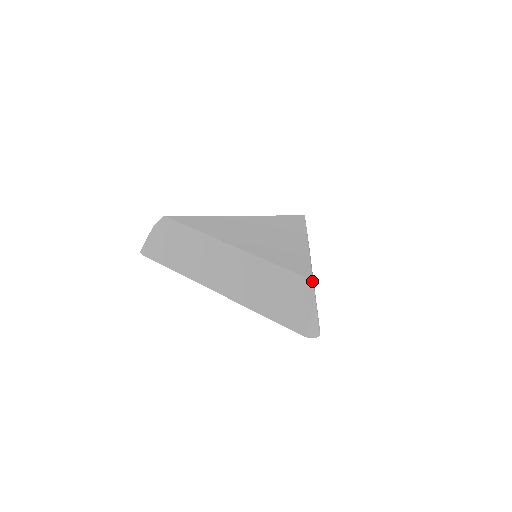
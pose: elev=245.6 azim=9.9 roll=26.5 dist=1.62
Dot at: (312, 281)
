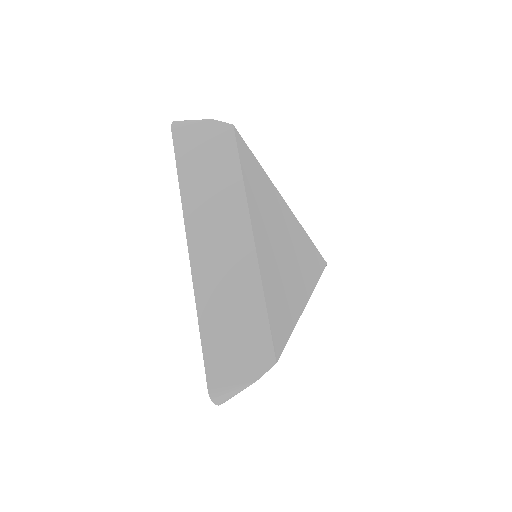
Dot at: (276, 362)
